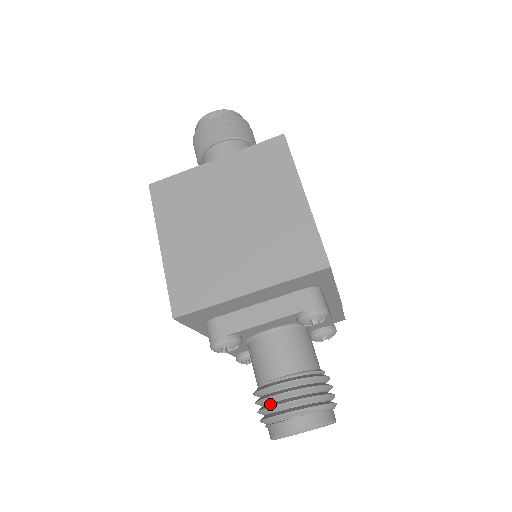
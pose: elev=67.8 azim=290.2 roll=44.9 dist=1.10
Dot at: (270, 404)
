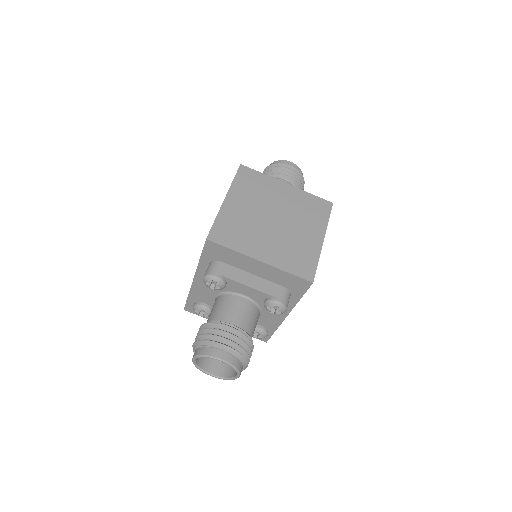
Dot at: (214, 334)
